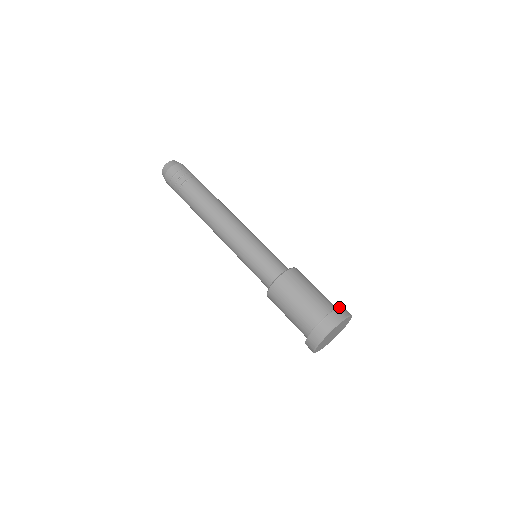
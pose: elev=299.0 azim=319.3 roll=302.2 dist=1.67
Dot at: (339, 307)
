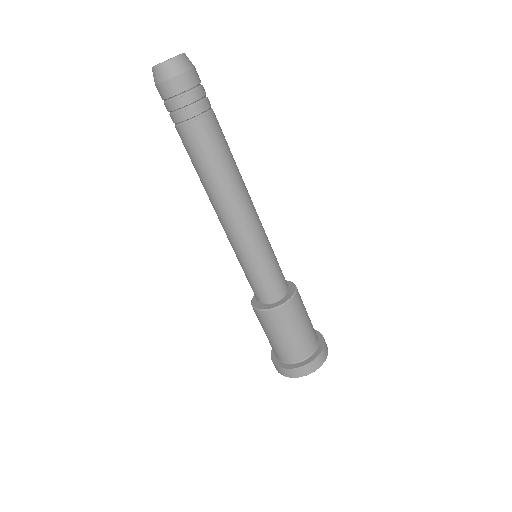
Dot at: (324, 343)
